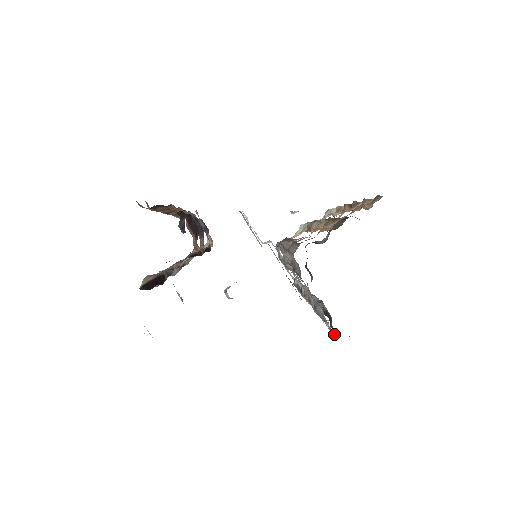
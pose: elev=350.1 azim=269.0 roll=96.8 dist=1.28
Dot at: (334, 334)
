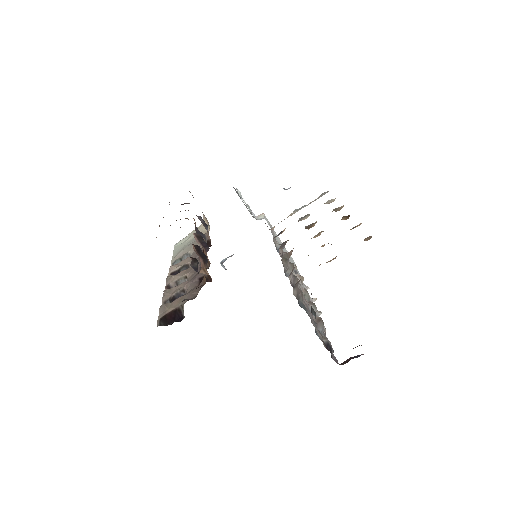
Dot at: occluded
